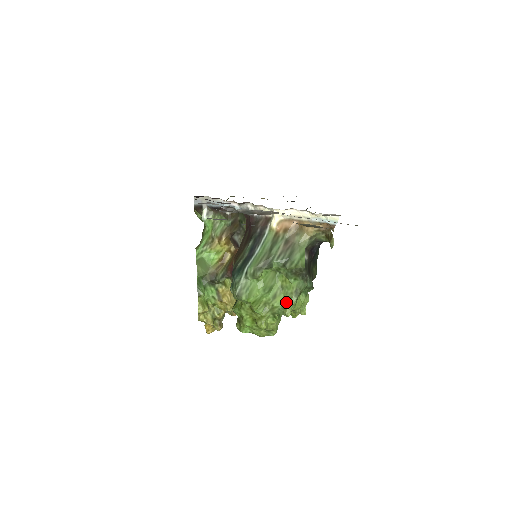
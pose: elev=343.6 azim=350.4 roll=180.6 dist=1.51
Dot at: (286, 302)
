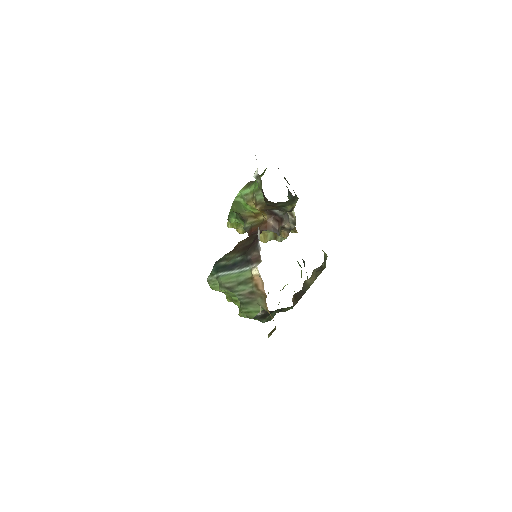
Dot at: occluded
